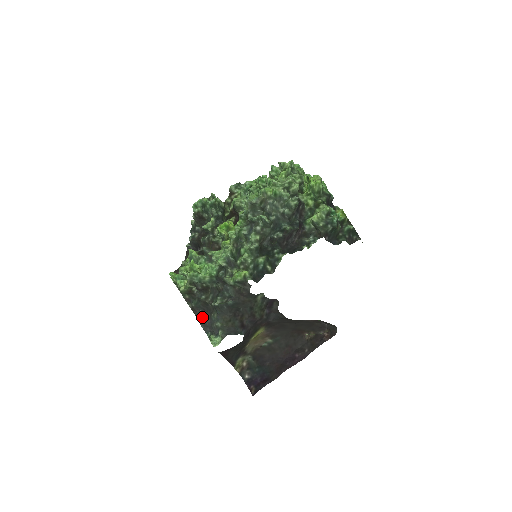
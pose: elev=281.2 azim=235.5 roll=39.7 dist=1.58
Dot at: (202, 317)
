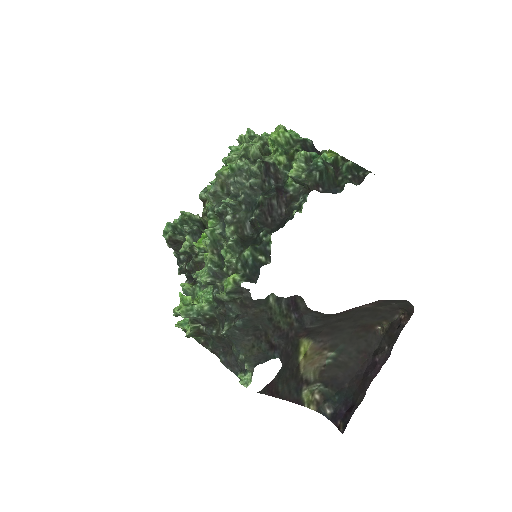
Dot at: (224, 357)
